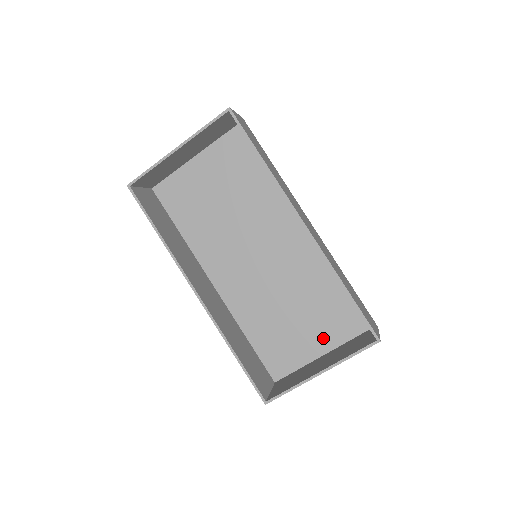
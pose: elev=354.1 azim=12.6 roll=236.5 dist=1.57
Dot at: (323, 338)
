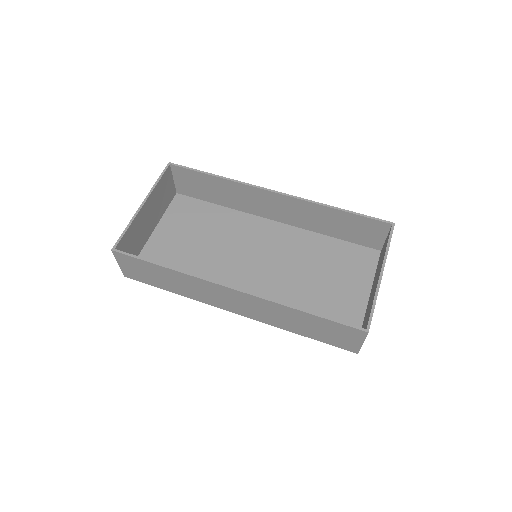
Dot at: (357, 285)
